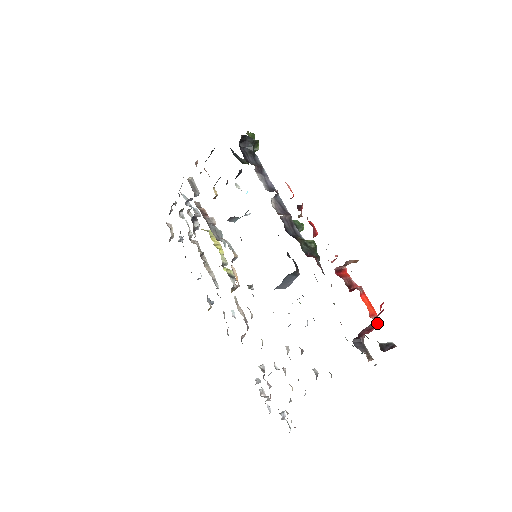
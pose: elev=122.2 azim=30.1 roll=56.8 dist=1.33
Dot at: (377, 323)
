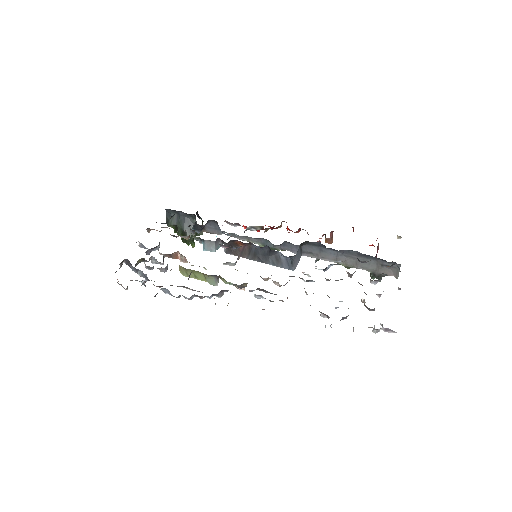
Dot at: occluded
